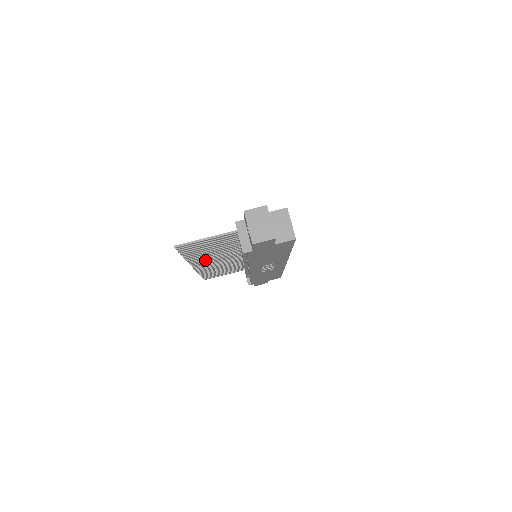
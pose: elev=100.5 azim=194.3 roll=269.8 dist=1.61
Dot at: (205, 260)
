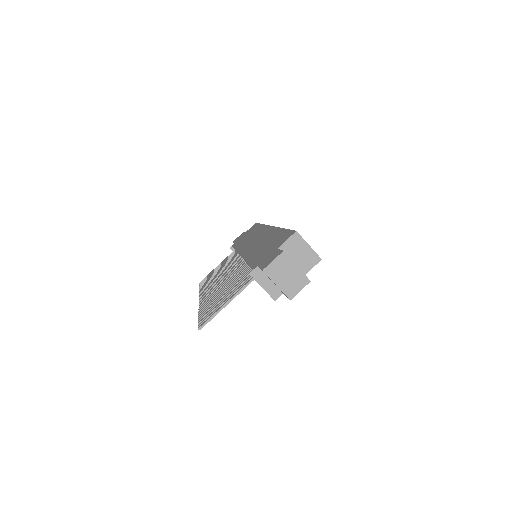
Dot at: occluded
